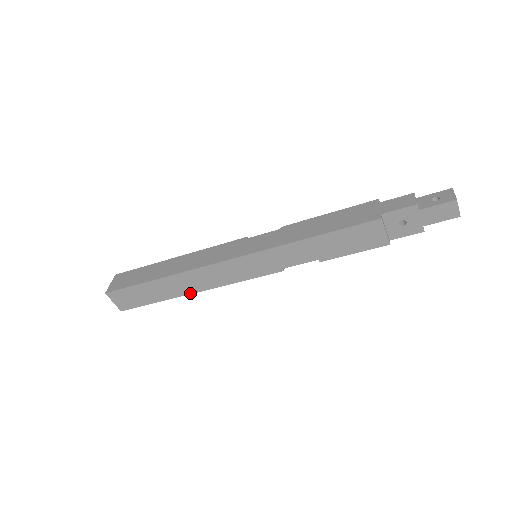
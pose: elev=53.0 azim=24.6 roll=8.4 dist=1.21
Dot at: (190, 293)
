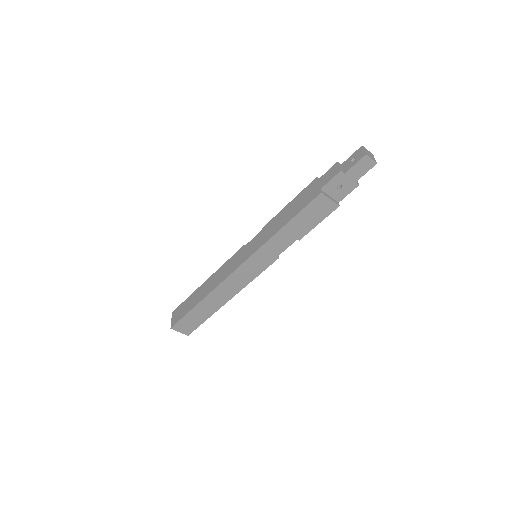
Dot at: (226, 302)
